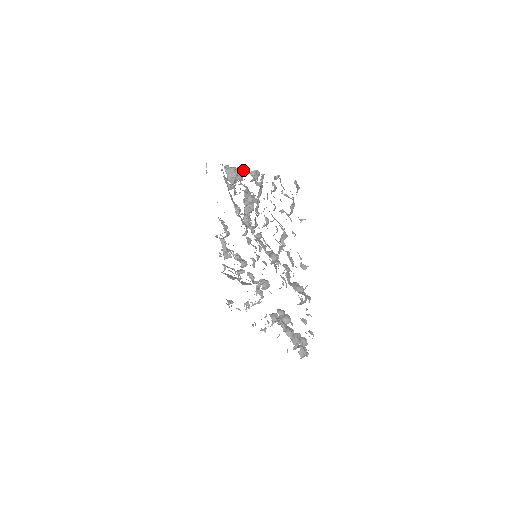
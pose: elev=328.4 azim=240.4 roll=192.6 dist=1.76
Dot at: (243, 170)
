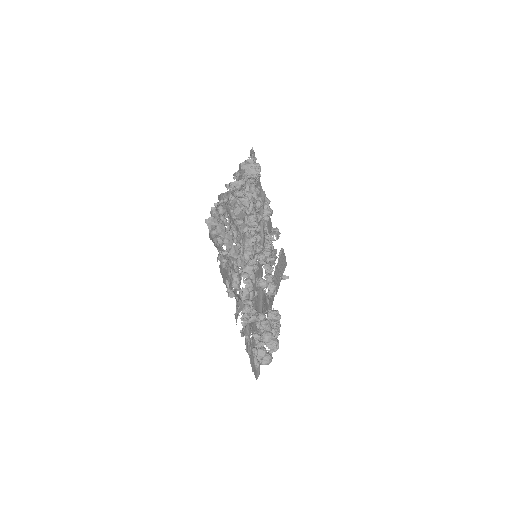
Dot at: (235, 176)
